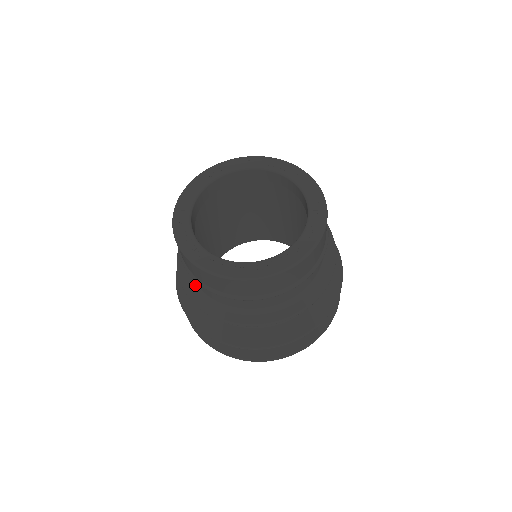
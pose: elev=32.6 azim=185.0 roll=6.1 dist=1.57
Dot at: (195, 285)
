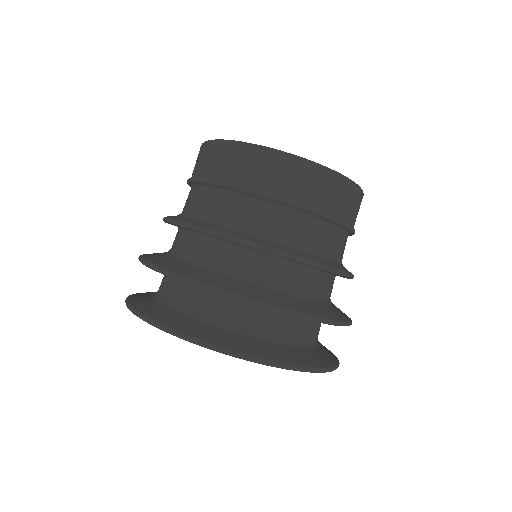
Dot at: (205, 219)
